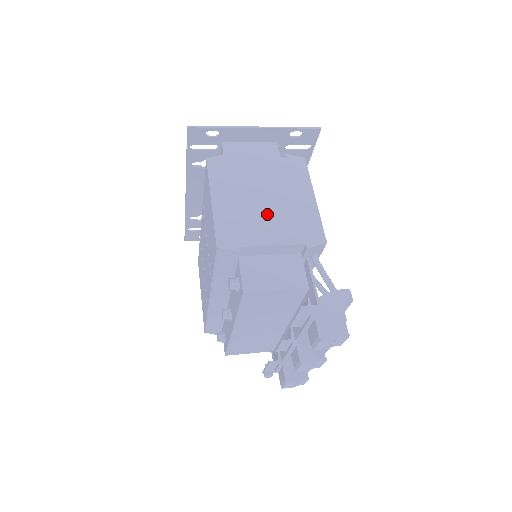
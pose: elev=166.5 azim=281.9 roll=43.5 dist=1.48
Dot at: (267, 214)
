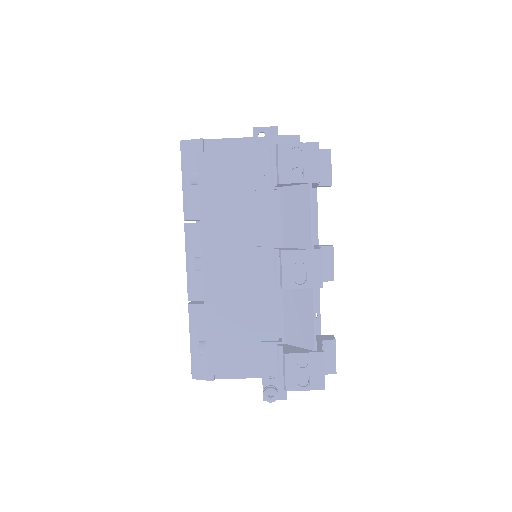
Dot at: occluded
